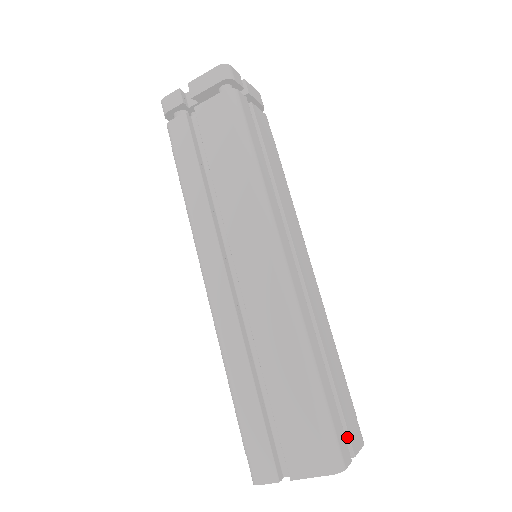
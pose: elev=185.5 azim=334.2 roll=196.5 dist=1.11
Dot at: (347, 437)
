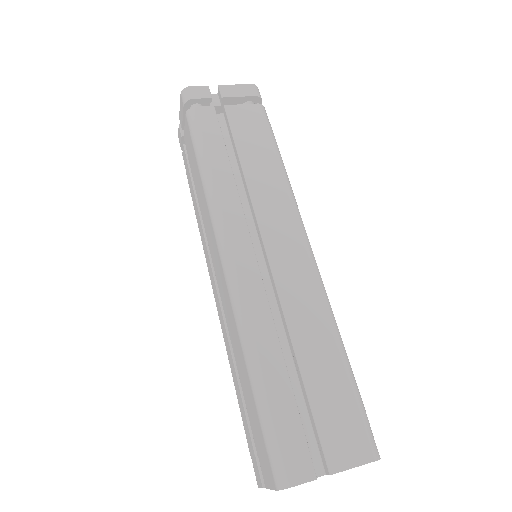
Dot at: (322, 450)
